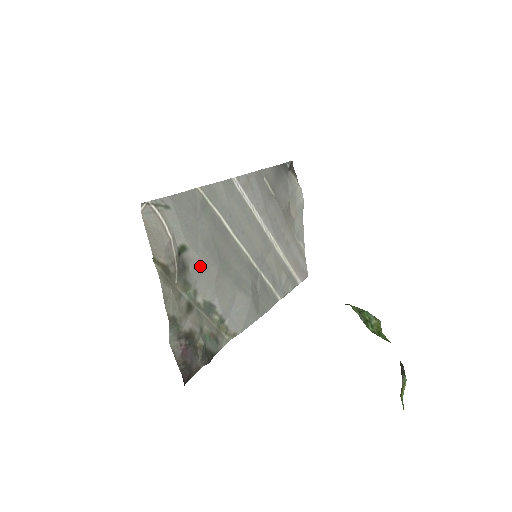
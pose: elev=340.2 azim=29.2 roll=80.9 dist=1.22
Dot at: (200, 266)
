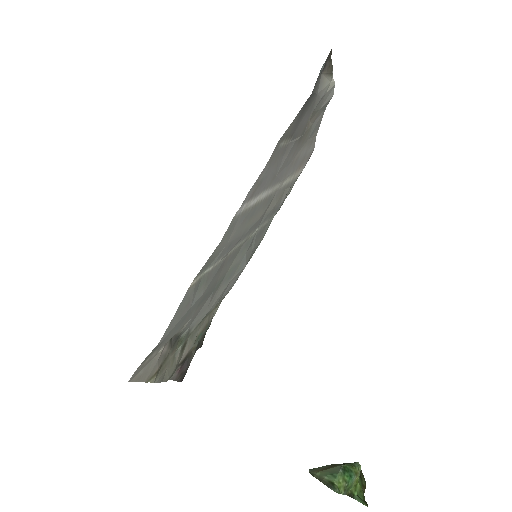
Dot at: (193, 318)
